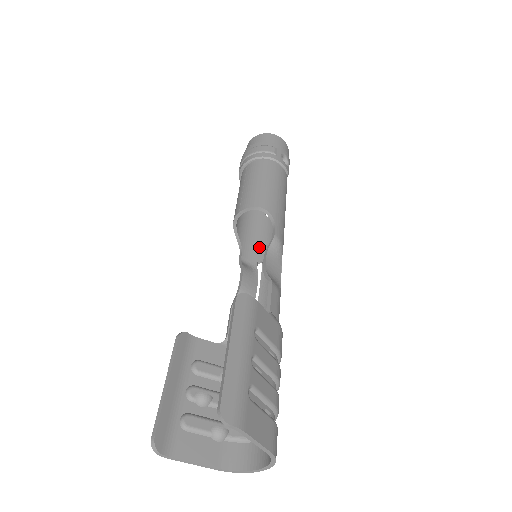
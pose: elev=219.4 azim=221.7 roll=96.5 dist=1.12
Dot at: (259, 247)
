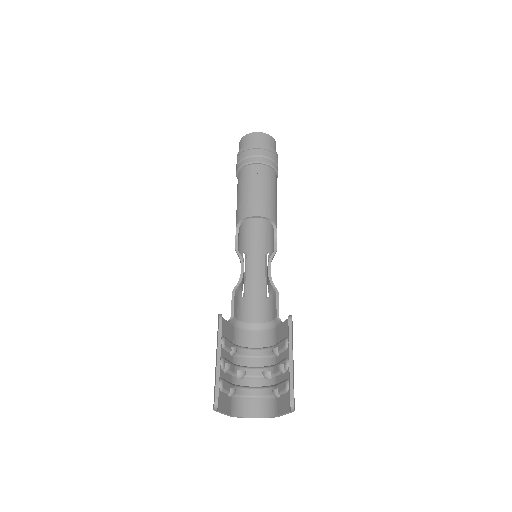
Dot at: (244, 238)
